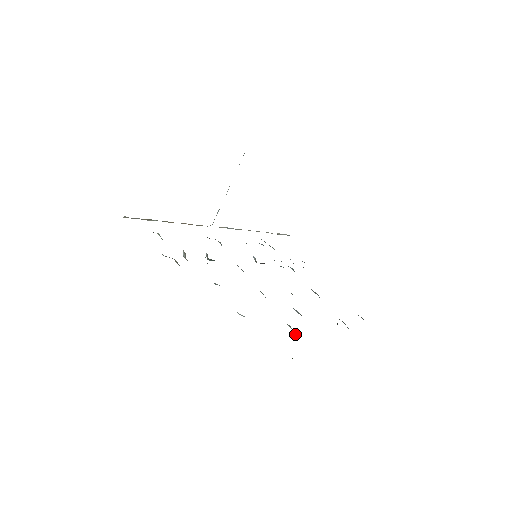
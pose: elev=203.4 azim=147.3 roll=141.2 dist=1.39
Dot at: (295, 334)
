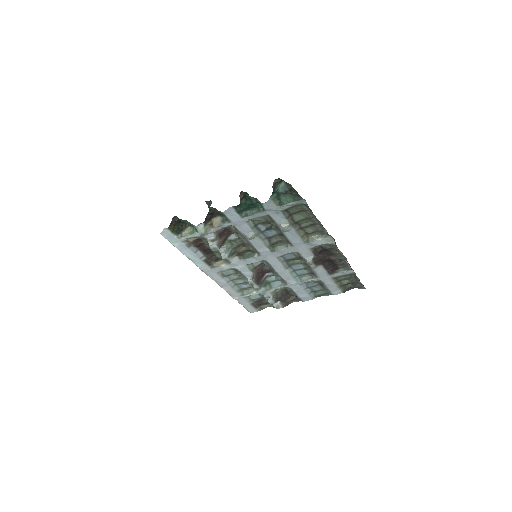
Dot at: (324, 237)
